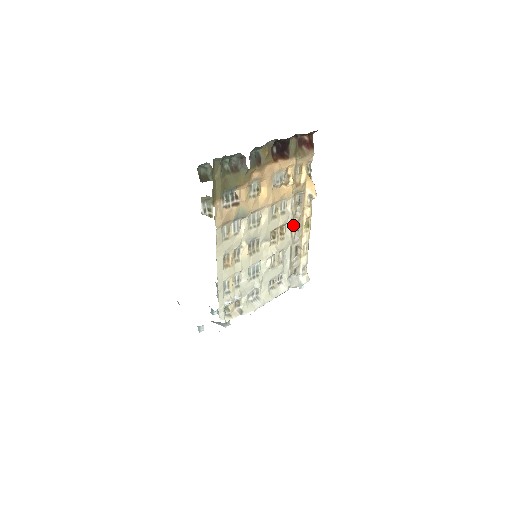
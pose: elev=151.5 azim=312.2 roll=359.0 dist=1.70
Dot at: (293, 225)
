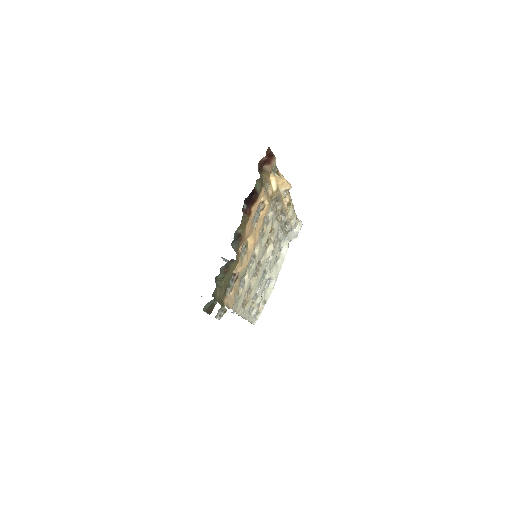
Dot at: (277, 216)
